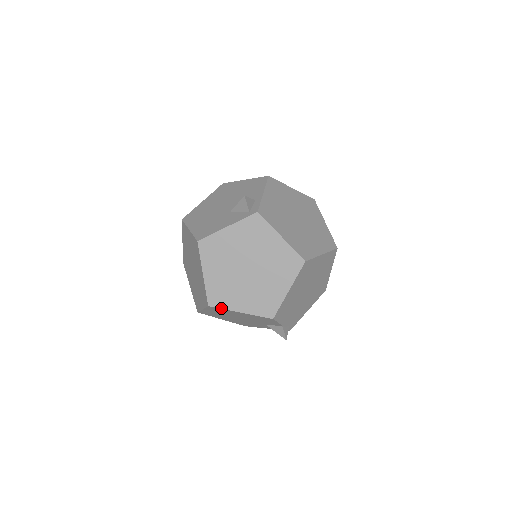
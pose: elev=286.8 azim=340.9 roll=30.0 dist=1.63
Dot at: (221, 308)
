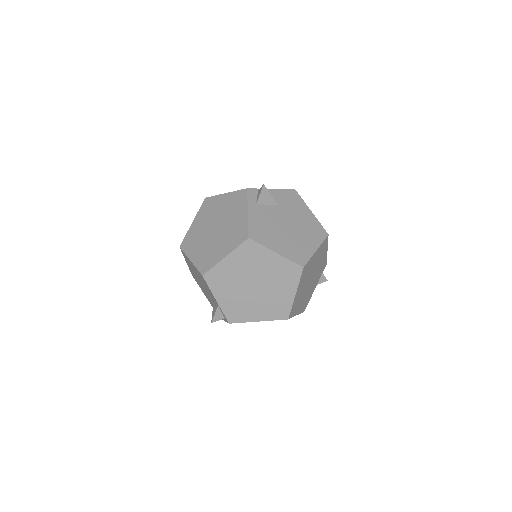
Dot at: occluded
